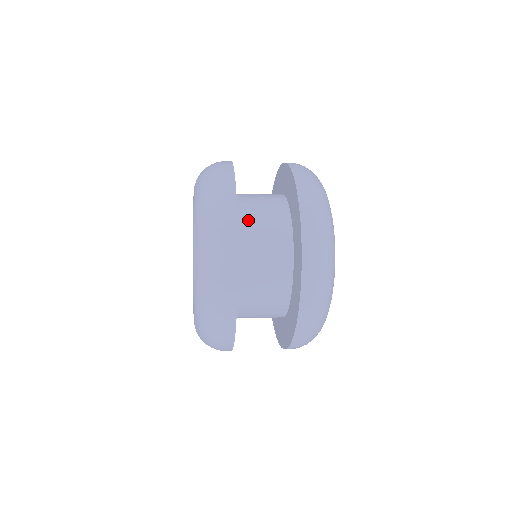
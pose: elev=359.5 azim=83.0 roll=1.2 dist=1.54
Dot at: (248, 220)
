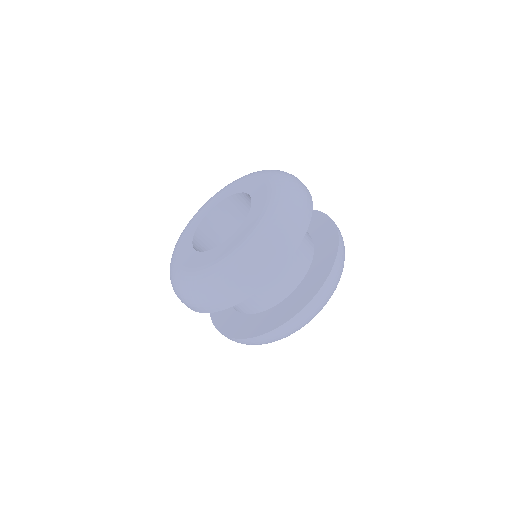
Dot at: occluded
